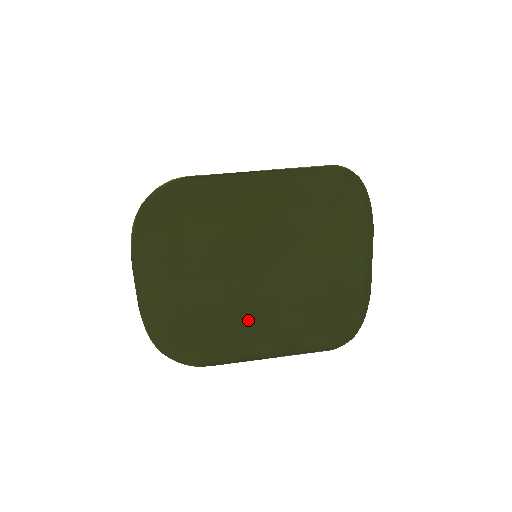
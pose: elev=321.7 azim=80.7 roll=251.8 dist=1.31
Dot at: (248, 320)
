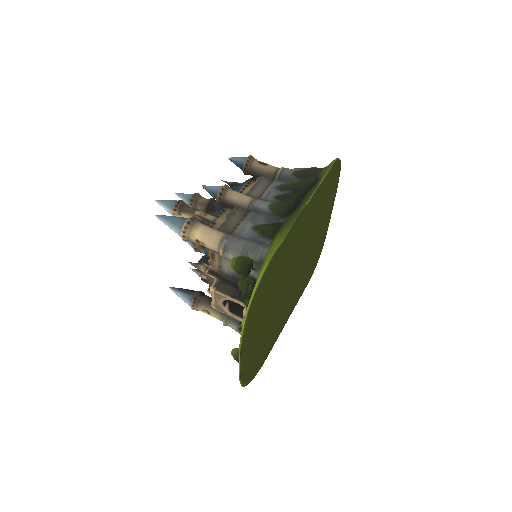
Dot at: (284, 311)
